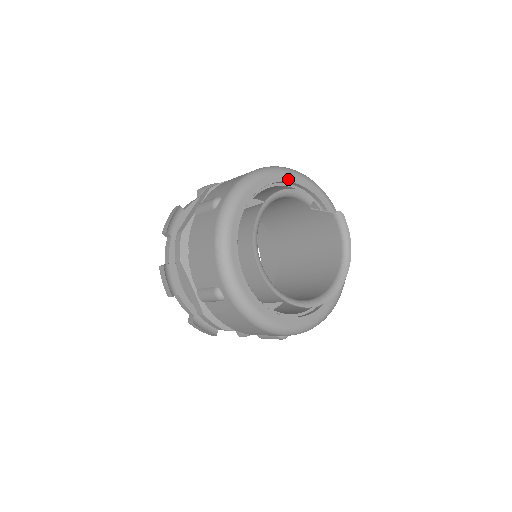
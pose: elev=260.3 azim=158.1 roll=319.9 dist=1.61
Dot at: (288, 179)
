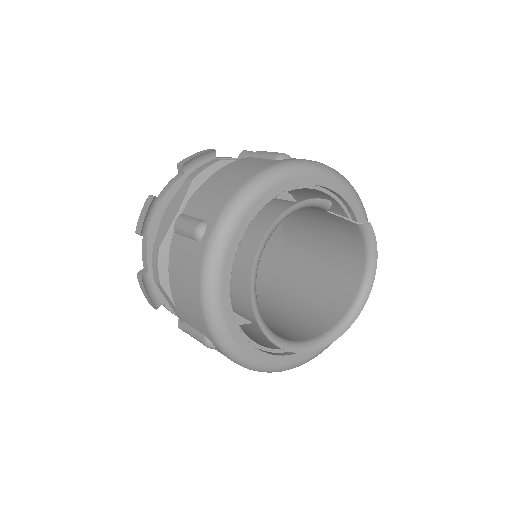
Dot at: (299, 182)
